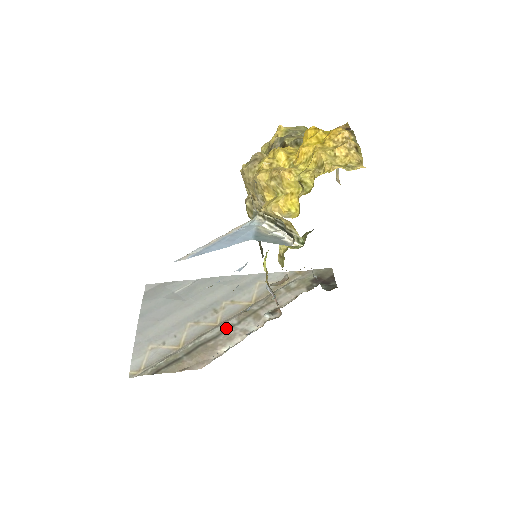
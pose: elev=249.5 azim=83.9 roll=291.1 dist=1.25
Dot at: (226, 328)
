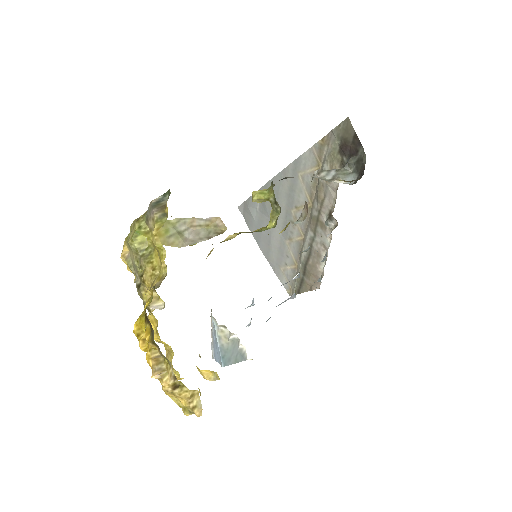
Dot at: (310, 243)
